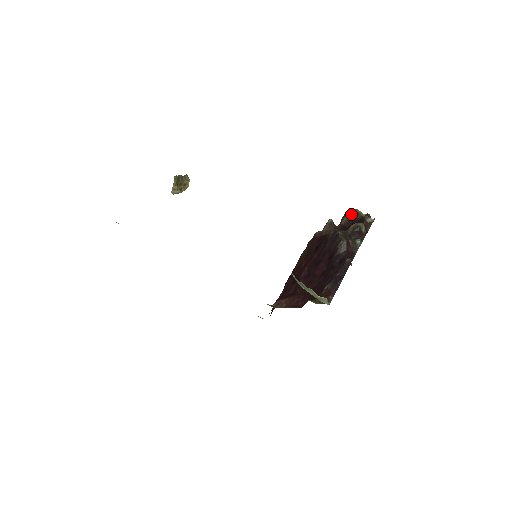
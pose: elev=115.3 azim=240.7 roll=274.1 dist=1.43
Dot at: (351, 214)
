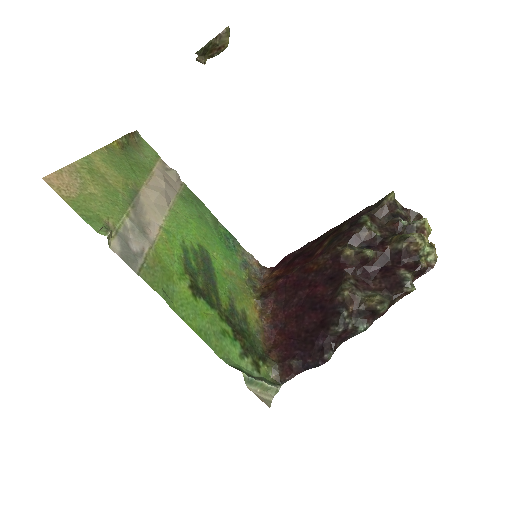
Dot at: (406, 246)
